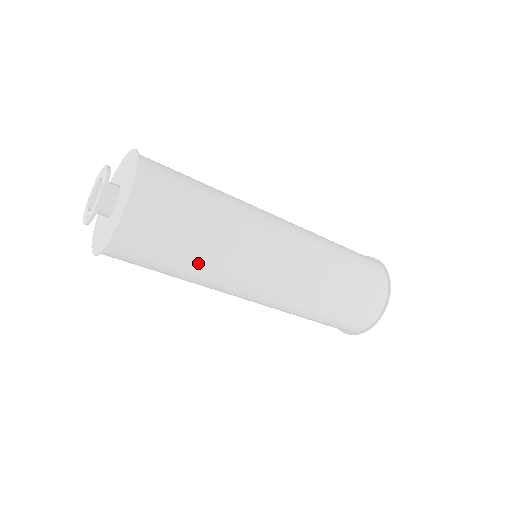
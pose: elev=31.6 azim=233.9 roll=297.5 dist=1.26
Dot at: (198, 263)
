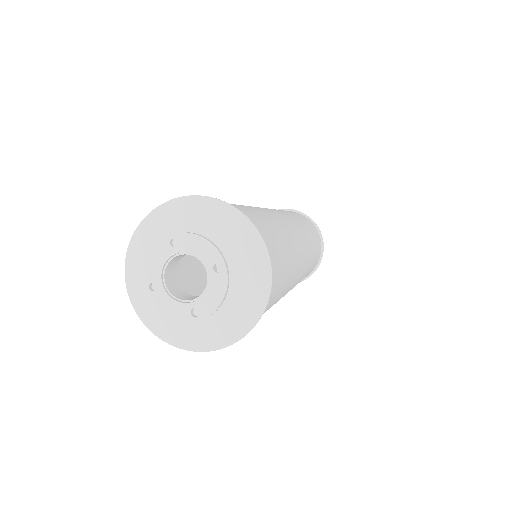
Dot at: (279, 297)
